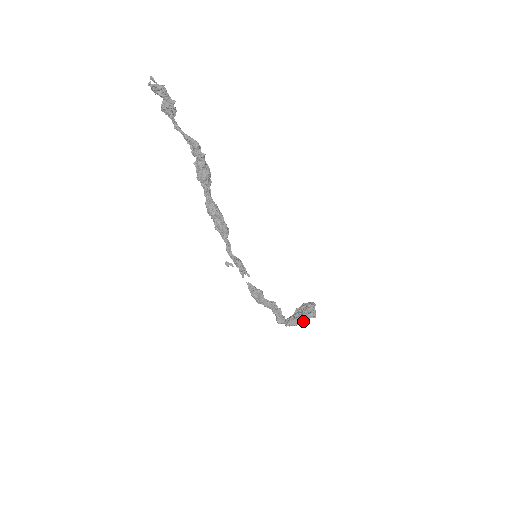
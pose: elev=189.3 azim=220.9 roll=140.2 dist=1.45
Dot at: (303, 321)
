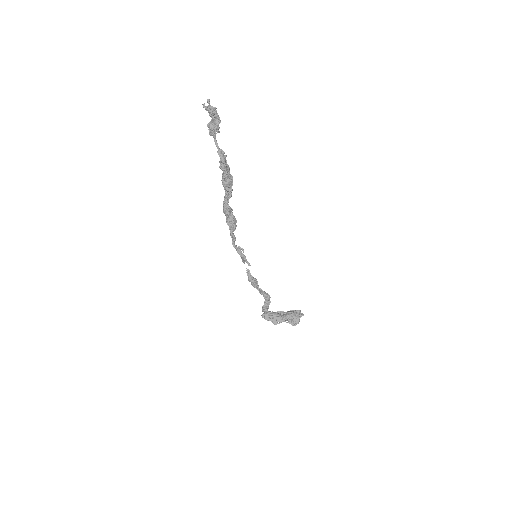
Dot at: (273, 321)
